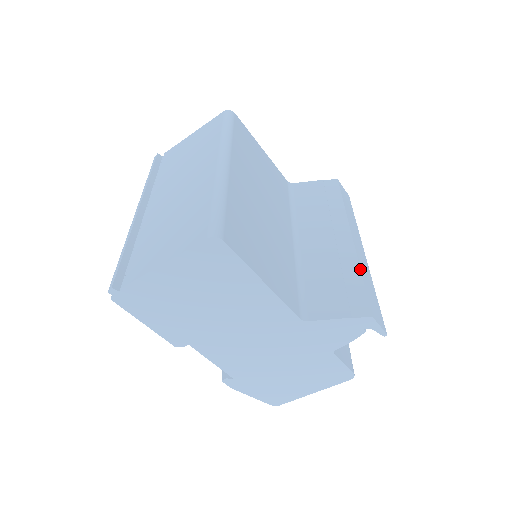
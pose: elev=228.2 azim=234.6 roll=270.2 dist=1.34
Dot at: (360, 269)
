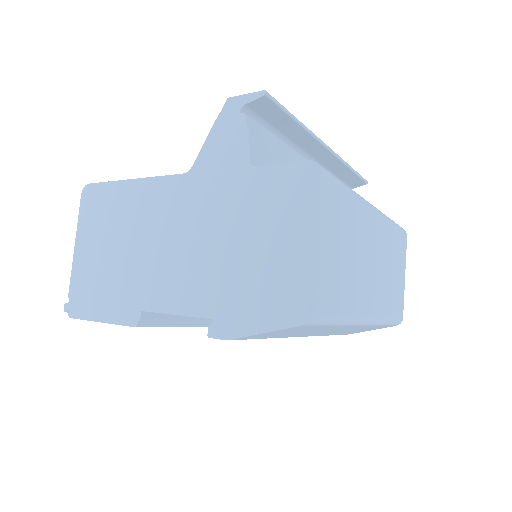
Dot at: occluded
